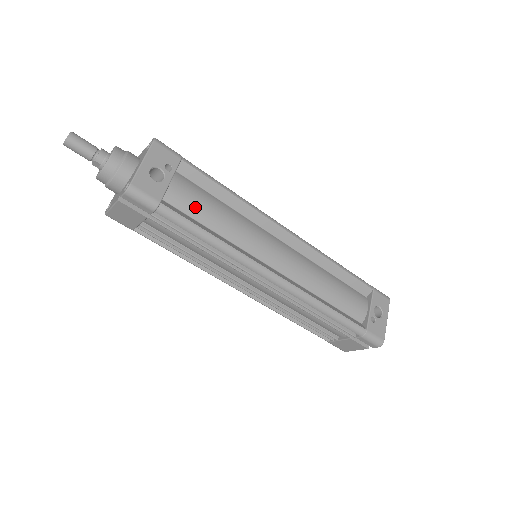
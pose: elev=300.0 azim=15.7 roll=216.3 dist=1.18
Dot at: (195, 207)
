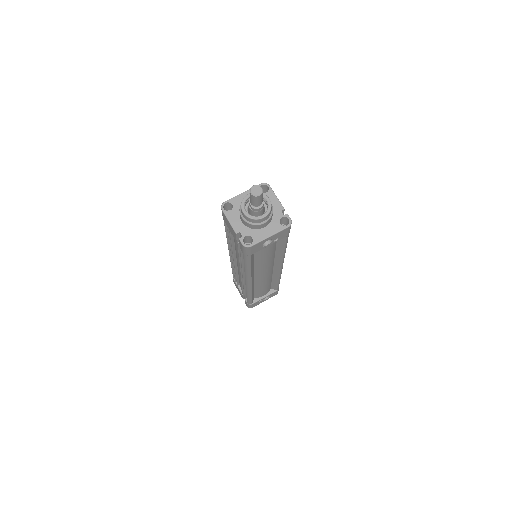
Dot at: (262, 254)
